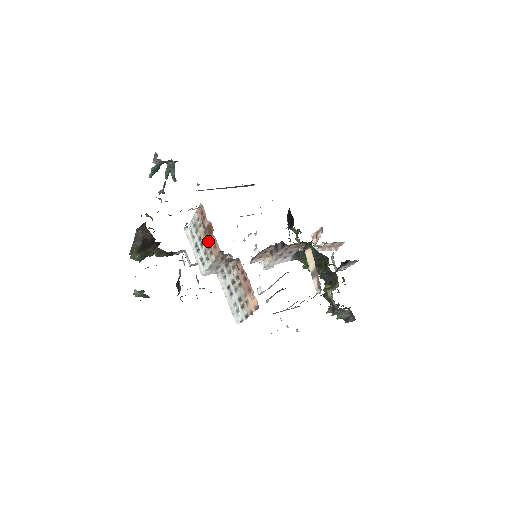
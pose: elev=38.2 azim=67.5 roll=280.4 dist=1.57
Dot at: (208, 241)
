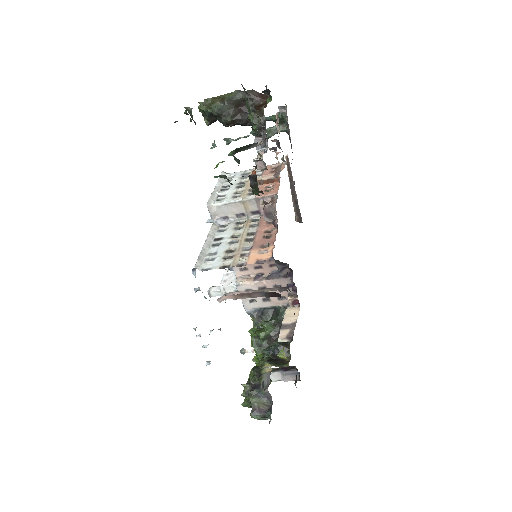
Dot at: (260, 185)
